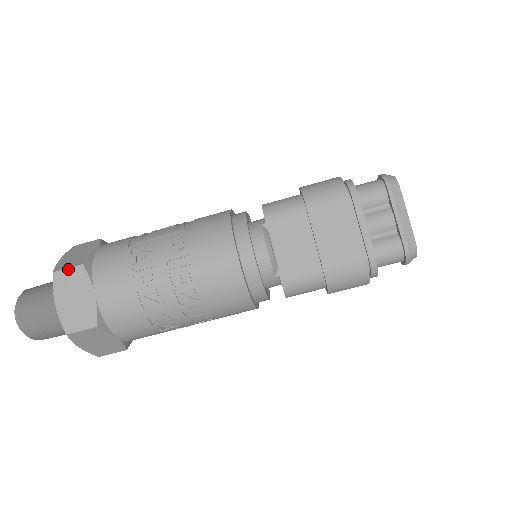
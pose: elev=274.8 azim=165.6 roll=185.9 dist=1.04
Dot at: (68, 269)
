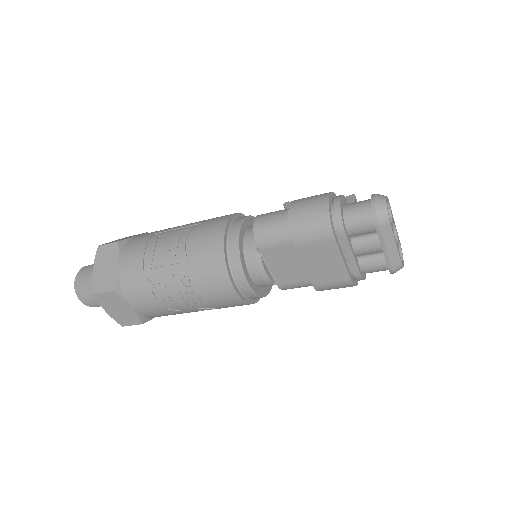
Dot at: (104, 293)
